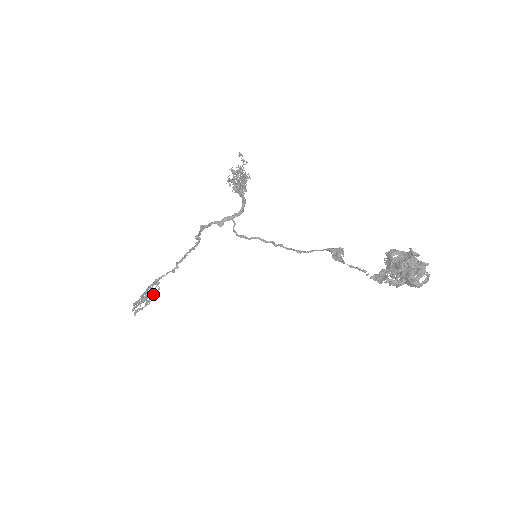
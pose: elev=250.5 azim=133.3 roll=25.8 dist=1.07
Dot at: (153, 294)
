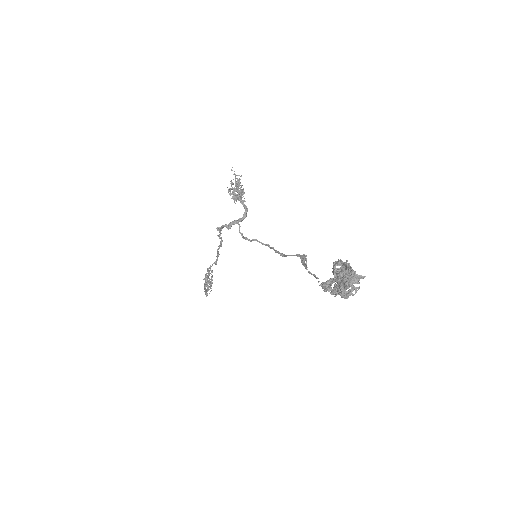
Dot at: (208, 280)
